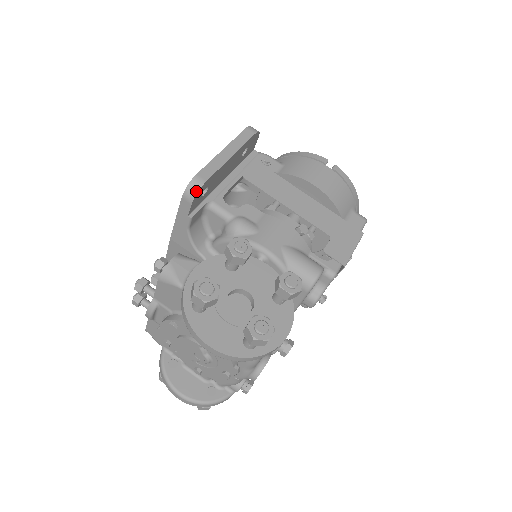
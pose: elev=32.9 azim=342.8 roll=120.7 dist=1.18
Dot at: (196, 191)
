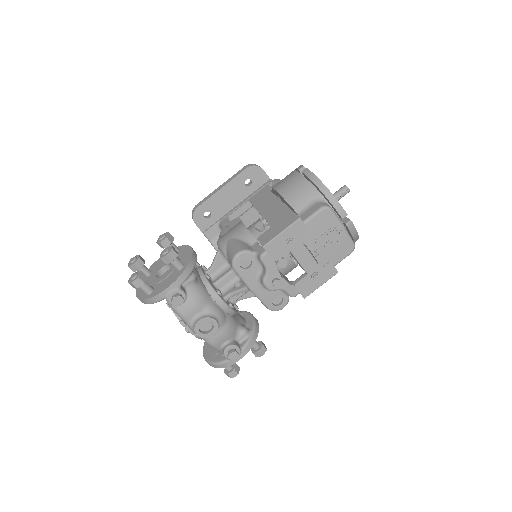
Dot at: (193, 215)
